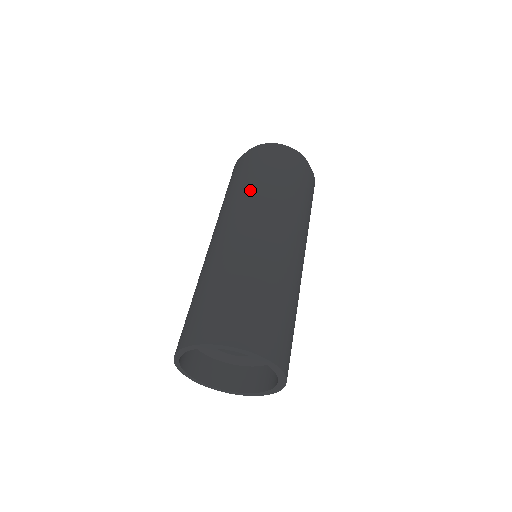
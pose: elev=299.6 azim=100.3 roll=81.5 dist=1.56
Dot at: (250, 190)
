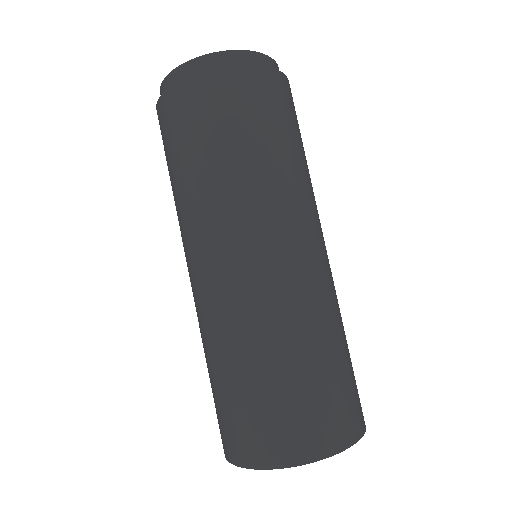
Dot at: (217, 182)
